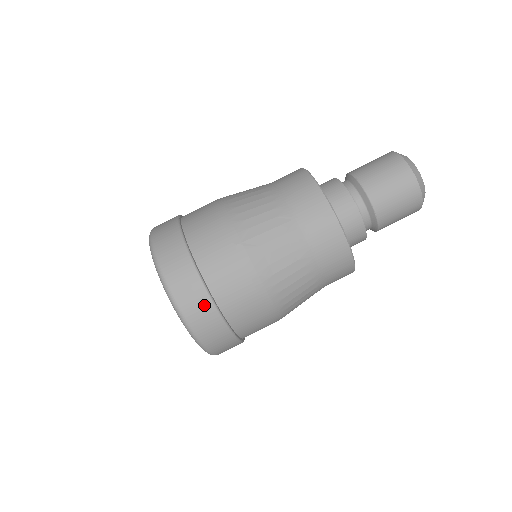
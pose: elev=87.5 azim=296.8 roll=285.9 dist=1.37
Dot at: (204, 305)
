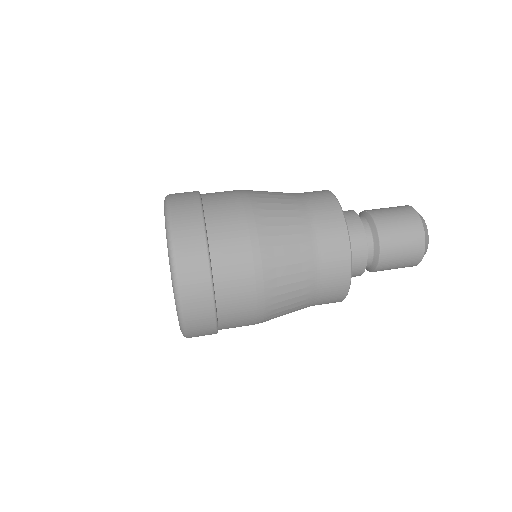
Dot at: occluded
